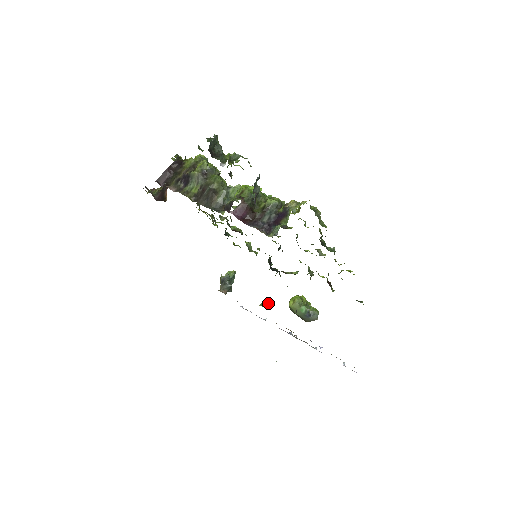
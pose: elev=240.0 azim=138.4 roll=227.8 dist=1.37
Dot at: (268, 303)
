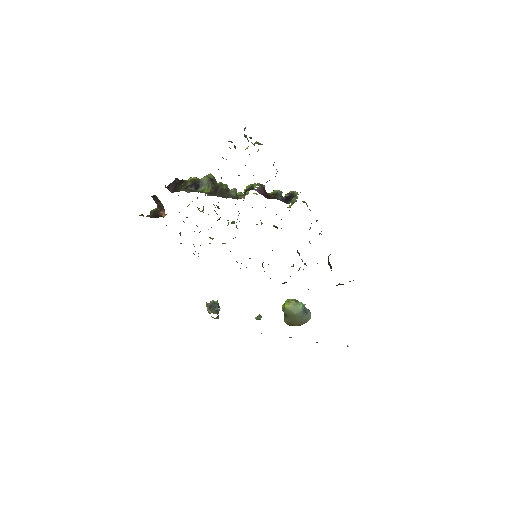
Dot at: (261, 316)
